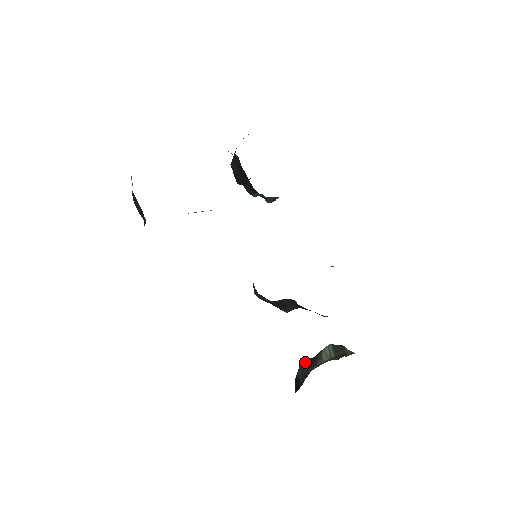
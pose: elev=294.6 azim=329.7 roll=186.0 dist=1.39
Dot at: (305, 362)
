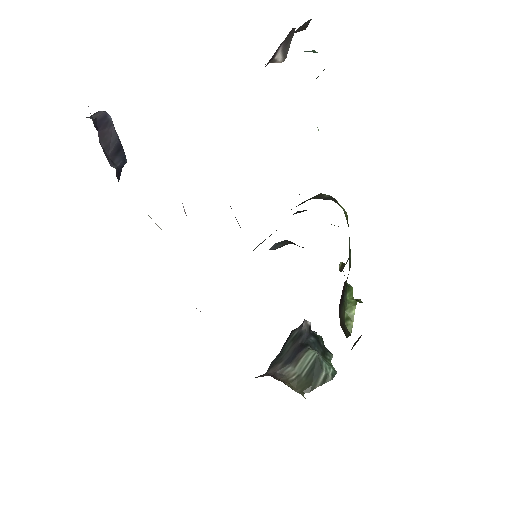
Dot at: (298, 337)
